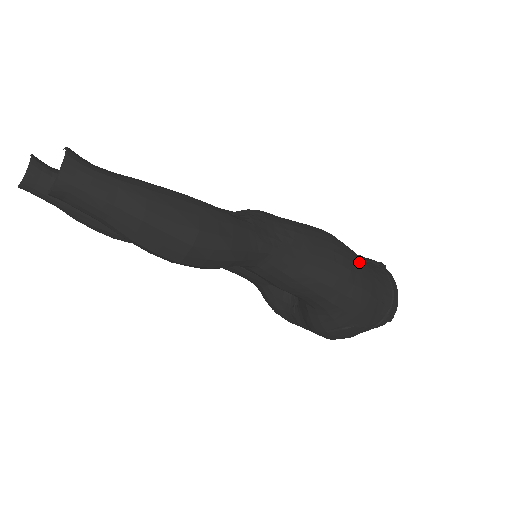
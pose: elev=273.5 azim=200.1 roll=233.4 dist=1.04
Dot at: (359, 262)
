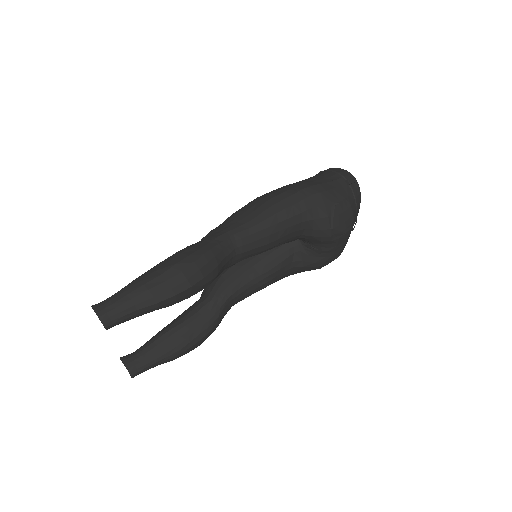
Dot at: (287, 186)
